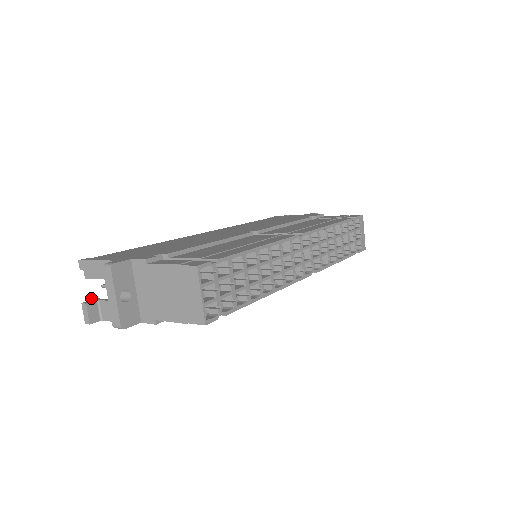
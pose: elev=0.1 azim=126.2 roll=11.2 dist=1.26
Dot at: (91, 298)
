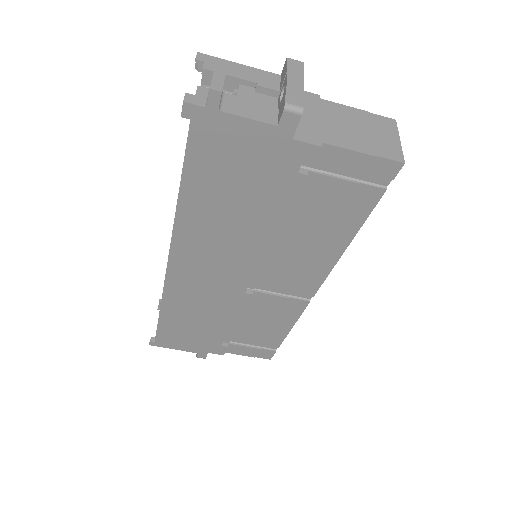
Dot at: (200, 88)
